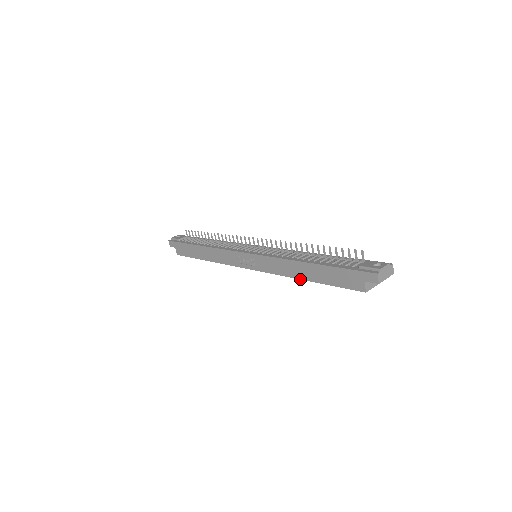
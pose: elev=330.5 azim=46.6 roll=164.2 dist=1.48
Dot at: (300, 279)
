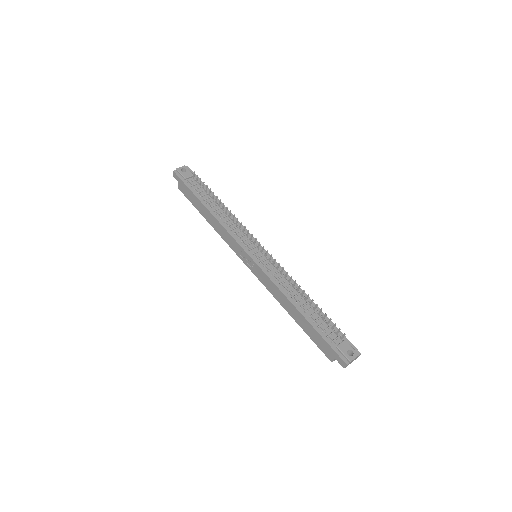
Dot at: (287, 311)
